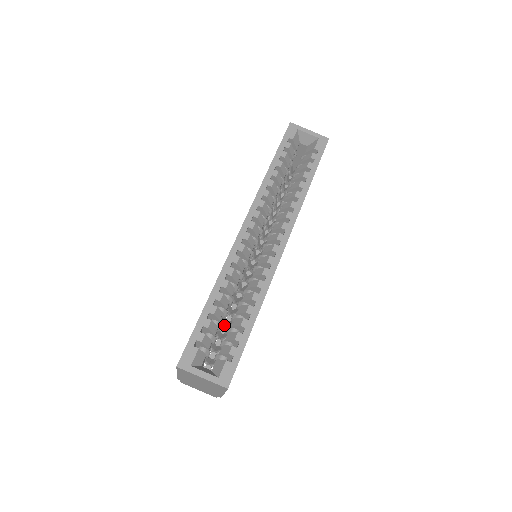
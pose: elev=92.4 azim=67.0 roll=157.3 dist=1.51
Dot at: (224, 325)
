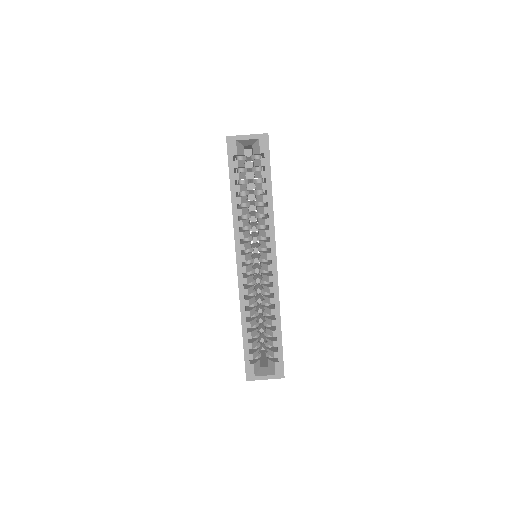
Dot at: (259, 318)
